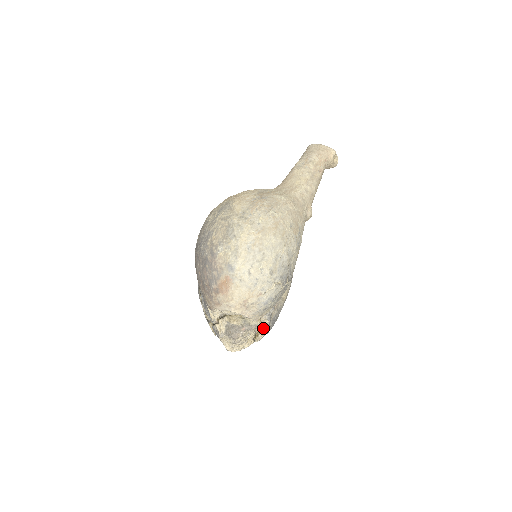
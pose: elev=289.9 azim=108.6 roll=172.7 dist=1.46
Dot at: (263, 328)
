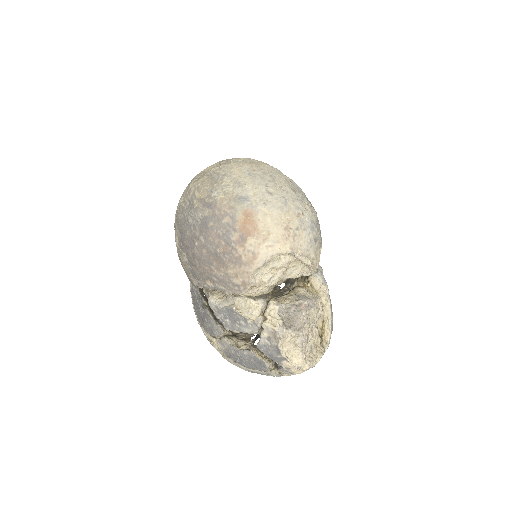
Dot at: (324, 312)
